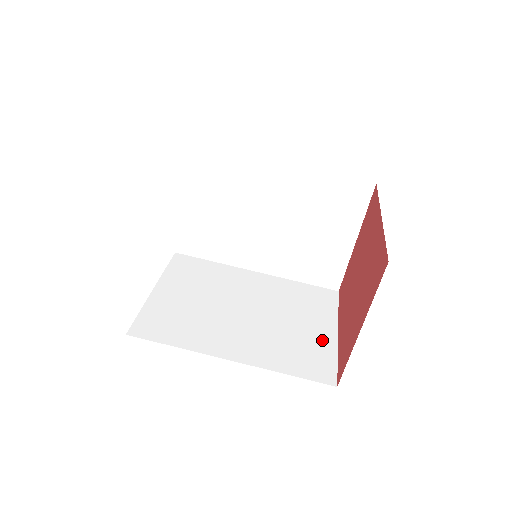
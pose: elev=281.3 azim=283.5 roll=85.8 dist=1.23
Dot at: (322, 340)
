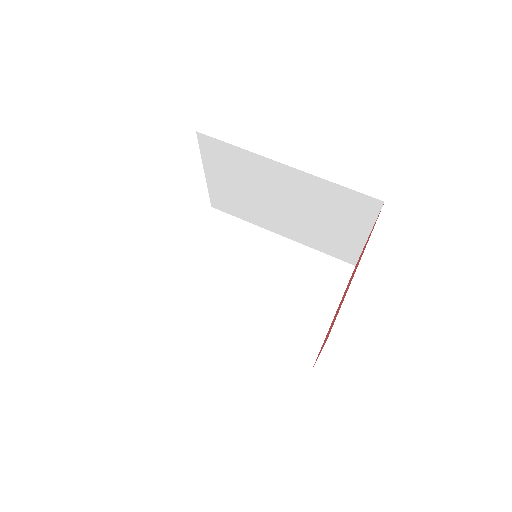
Dot at: occluded
